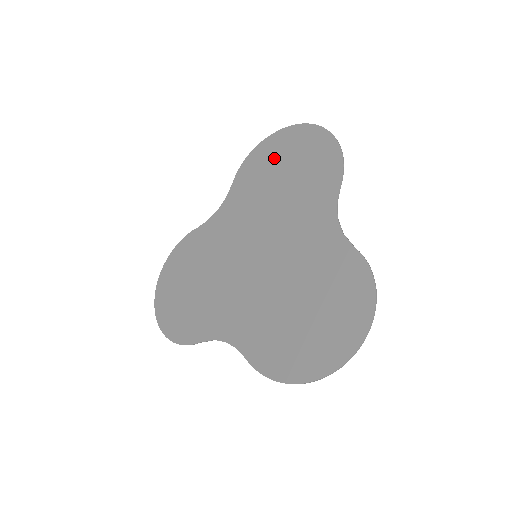
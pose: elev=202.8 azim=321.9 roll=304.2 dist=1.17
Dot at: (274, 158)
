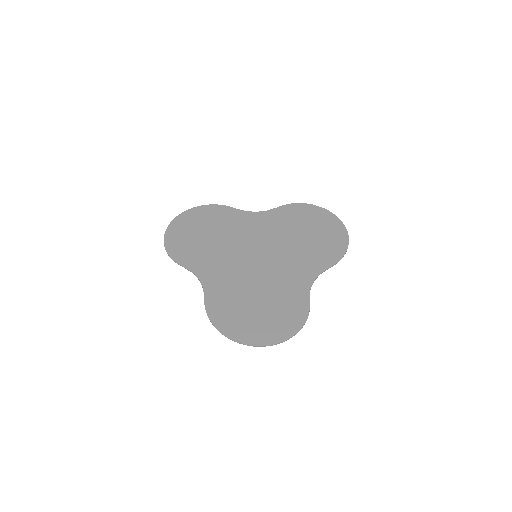
Dot at: (311, 220)
